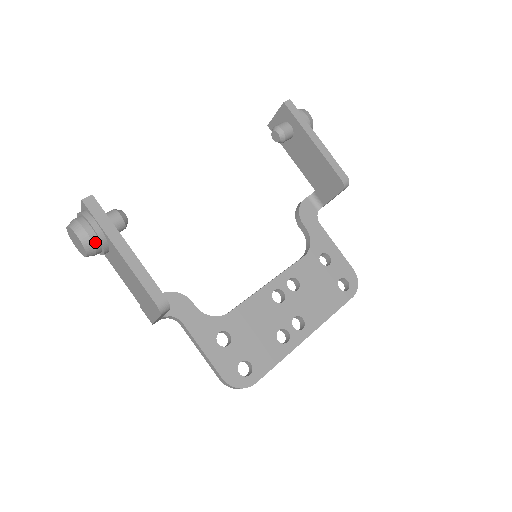
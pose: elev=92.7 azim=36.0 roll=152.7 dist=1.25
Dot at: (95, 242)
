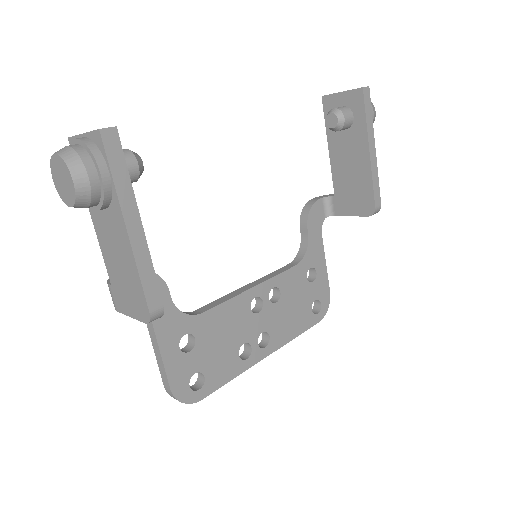
Dot at: (94, 197)
